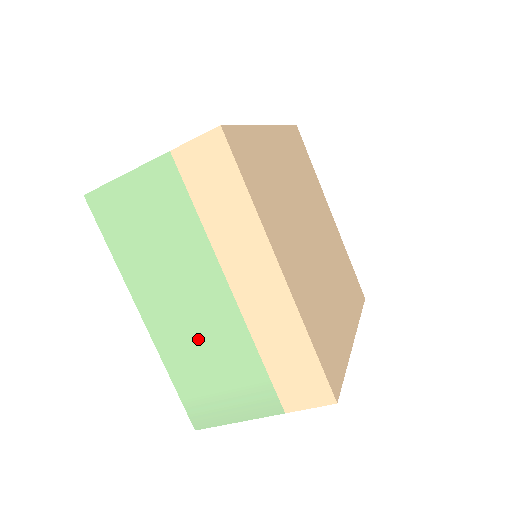
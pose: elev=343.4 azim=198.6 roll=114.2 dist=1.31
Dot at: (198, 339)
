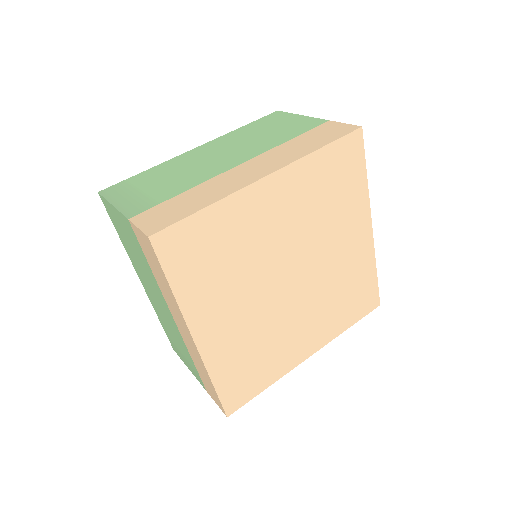
Dot at: (165, 320)
